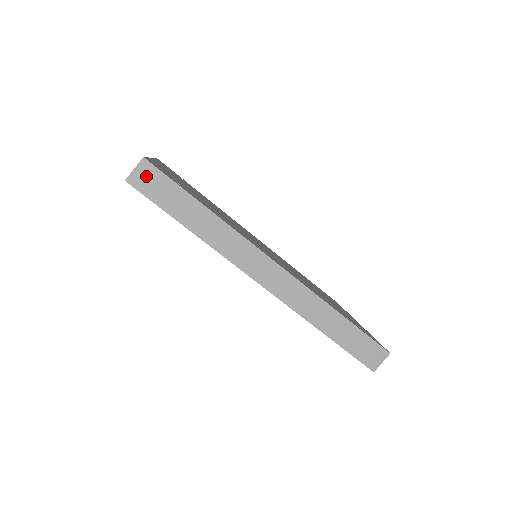
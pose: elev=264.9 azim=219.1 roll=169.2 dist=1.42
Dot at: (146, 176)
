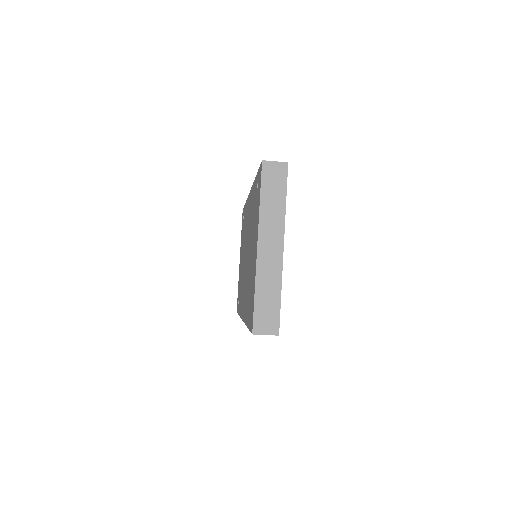
Dot at: occluded
